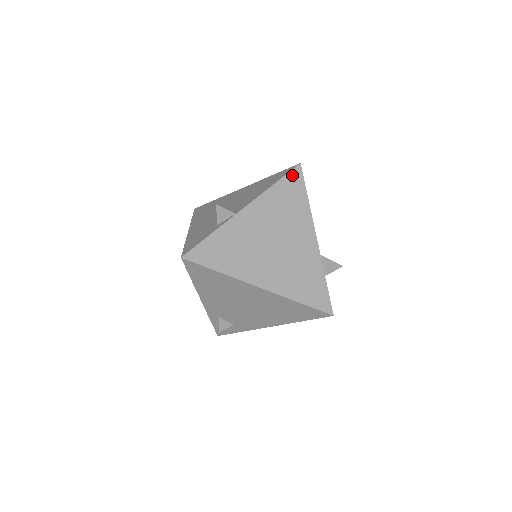
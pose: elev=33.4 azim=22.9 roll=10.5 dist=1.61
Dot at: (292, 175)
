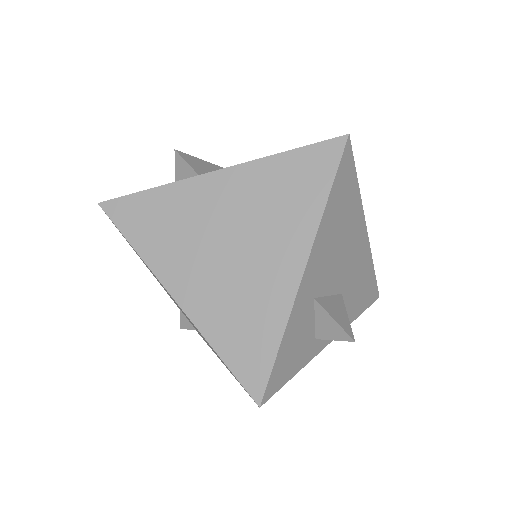
Dot at: (321, 149)
